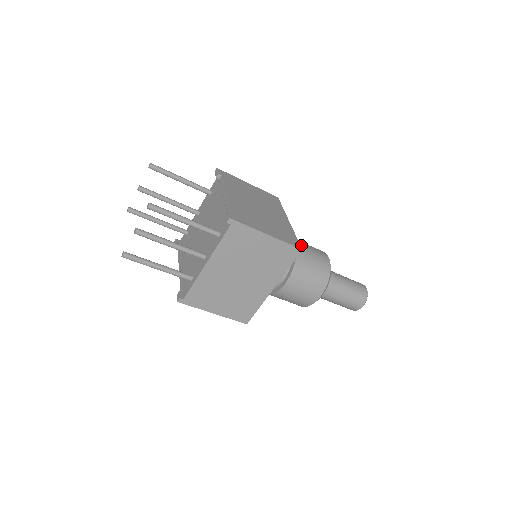
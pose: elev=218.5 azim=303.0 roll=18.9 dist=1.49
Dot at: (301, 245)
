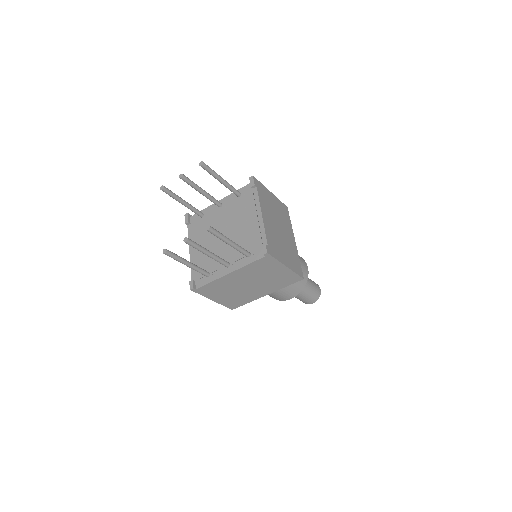
Dot at: occluded
